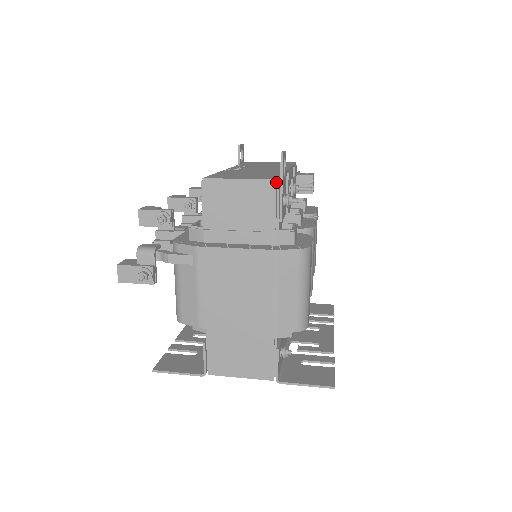
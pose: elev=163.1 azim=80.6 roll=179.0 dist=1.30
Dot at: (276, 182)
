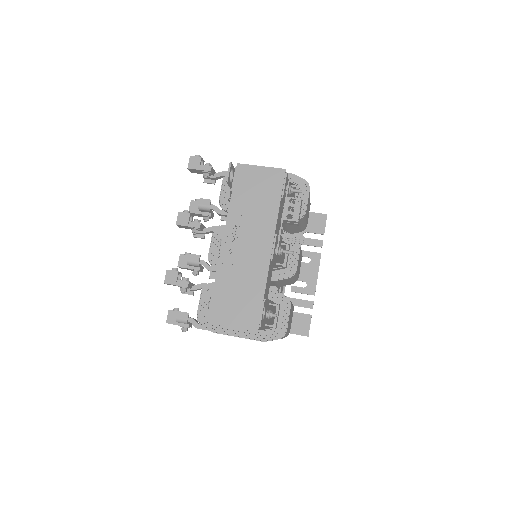
Dot at: (258, 329)
